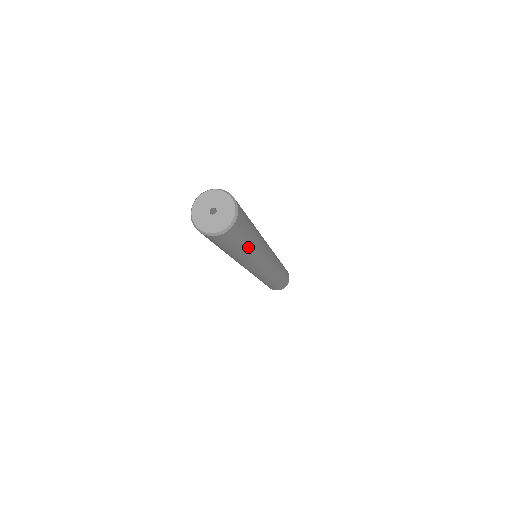
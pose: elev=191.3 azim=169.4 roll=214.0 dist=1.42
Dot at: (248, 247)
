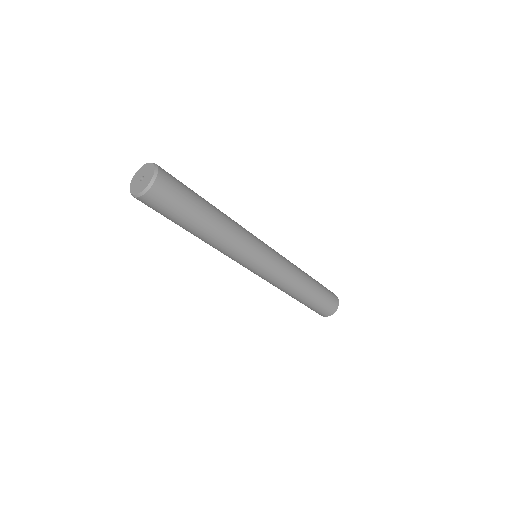
Dot at: (196, 227)
